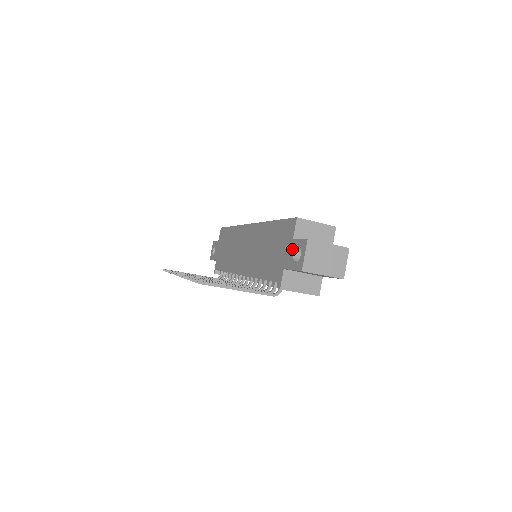
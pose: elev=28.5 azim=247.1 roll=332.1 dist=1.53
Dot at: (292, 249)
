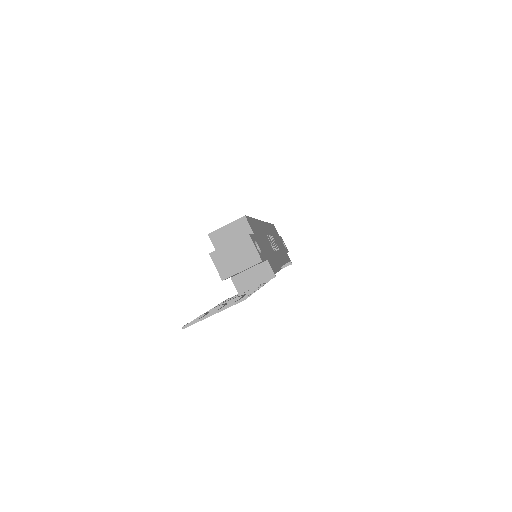
Dot at: occluded
